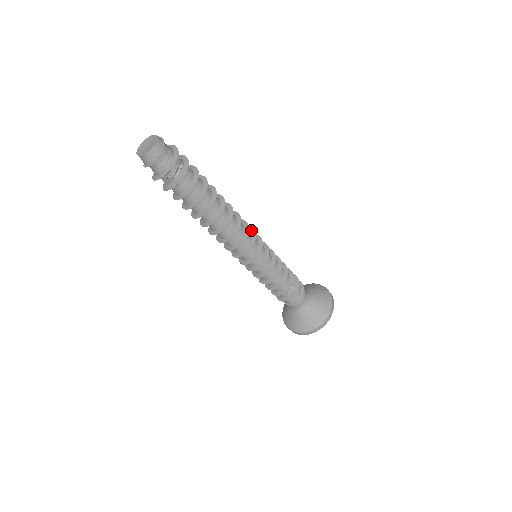
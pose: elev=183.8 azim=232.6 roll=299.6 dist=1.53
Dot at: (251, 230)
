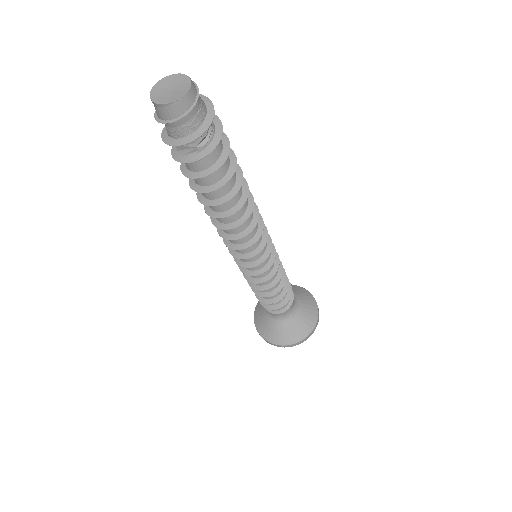
Dot at: occluded
